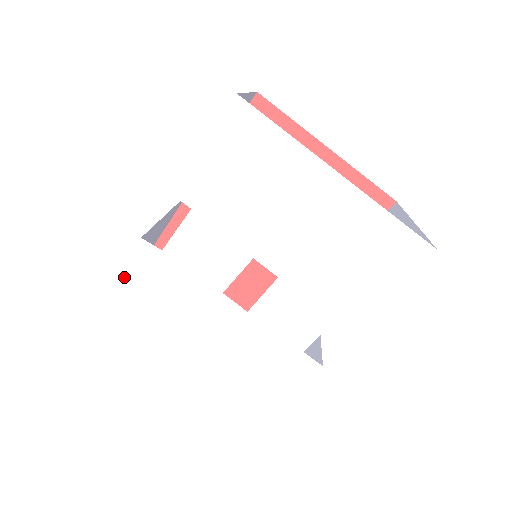
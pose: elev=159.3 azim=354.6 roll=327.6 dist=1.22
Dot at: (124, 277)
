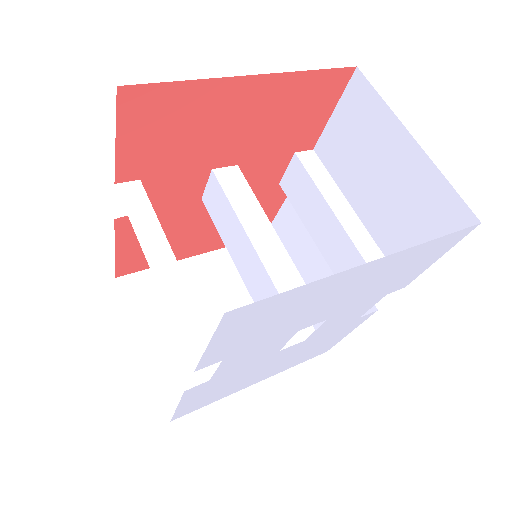
Dot at: (185, 402)
